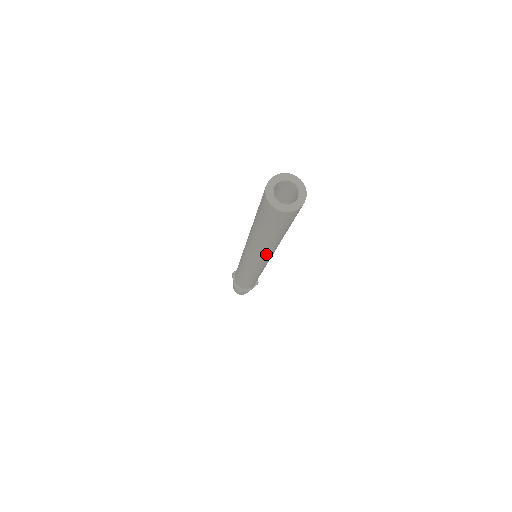
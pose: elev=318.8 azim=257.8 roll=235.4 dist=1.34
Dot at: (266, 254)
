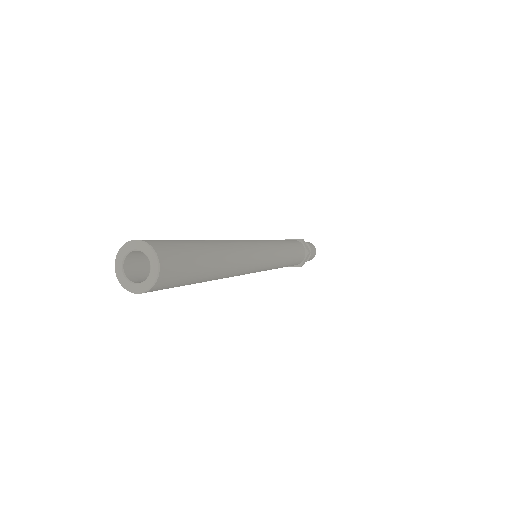
Dot at: occluded
